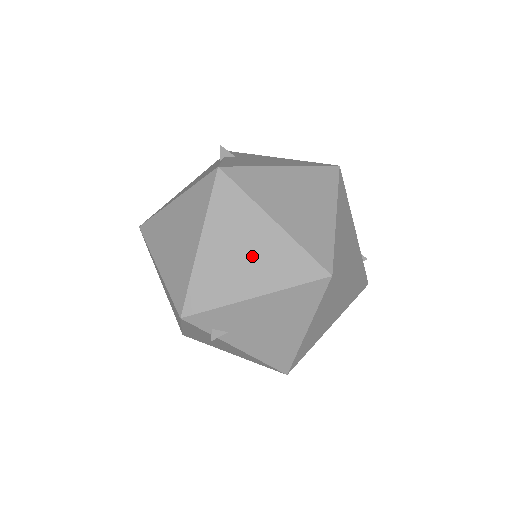
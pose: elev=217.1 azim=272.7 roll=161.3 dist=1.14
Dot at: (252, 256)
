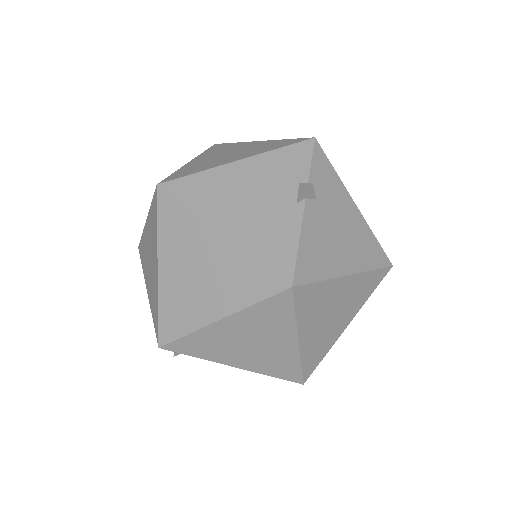
Dot at: (257, 349)
